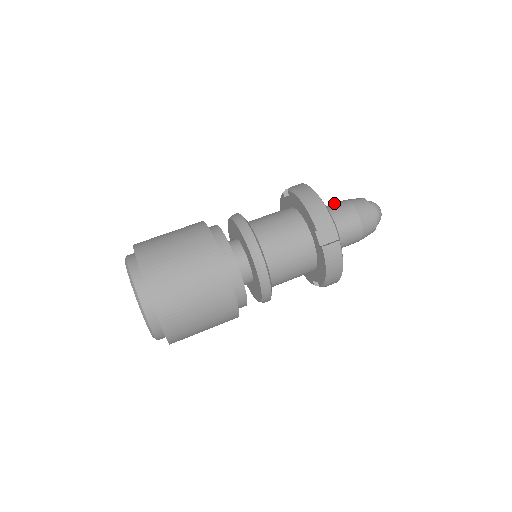
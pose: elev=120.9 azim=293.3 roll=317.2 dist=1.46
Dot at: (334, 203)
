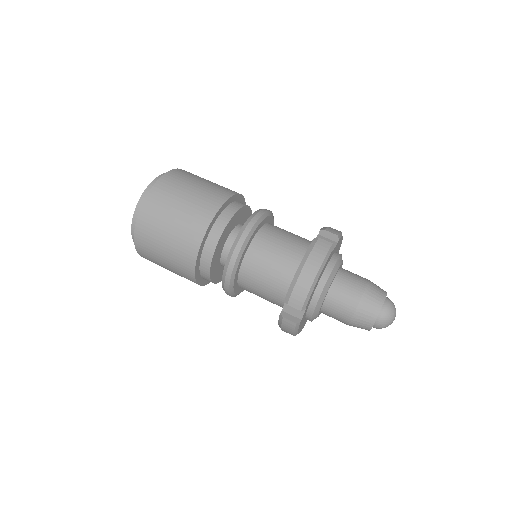
Dot at: occluded
